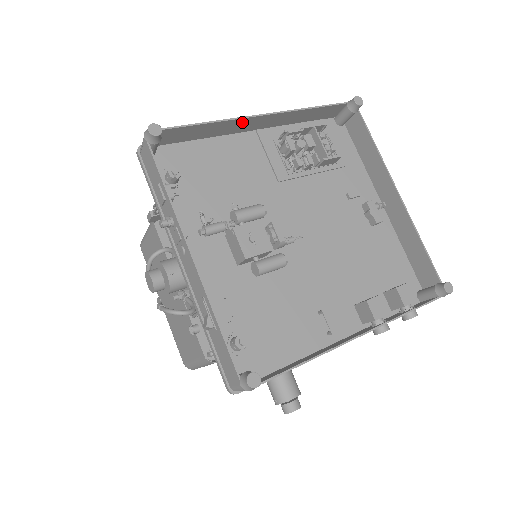
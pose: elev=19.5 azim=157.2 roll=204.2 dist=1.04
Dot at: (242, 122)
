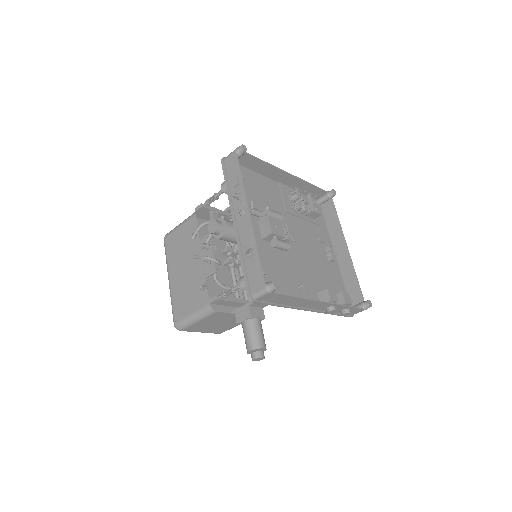
Dot at: (277, 172)
